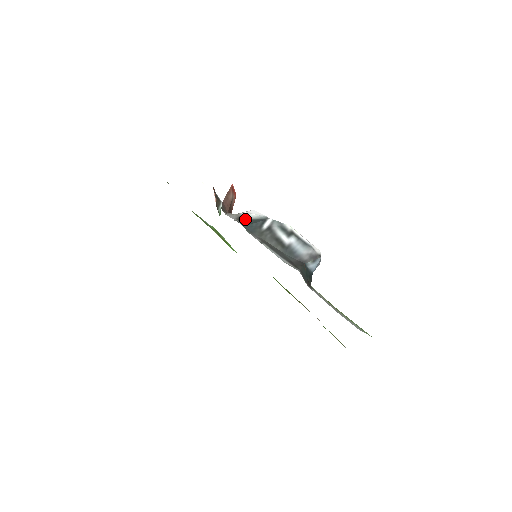
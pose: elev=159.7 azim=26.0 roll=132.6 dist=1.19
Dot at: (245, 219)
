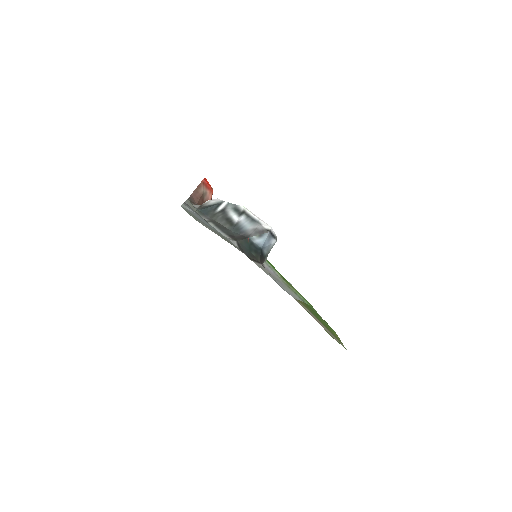
Dot at: (205, 206)
